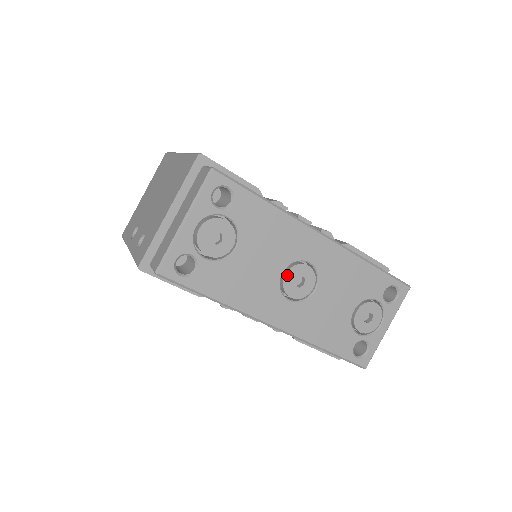
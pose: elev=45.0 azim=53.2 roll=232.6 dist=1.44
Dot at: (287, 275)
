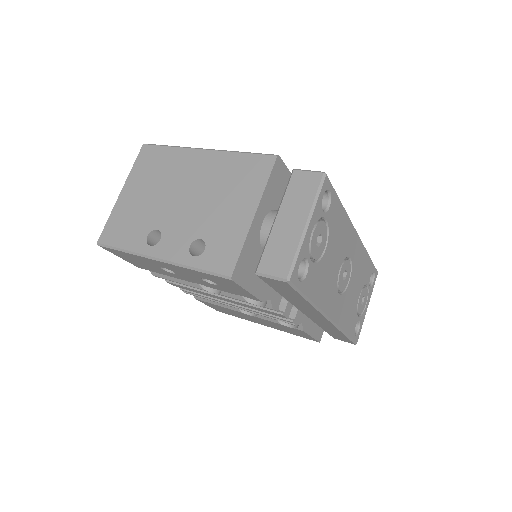
Dot at: (341, 271)
